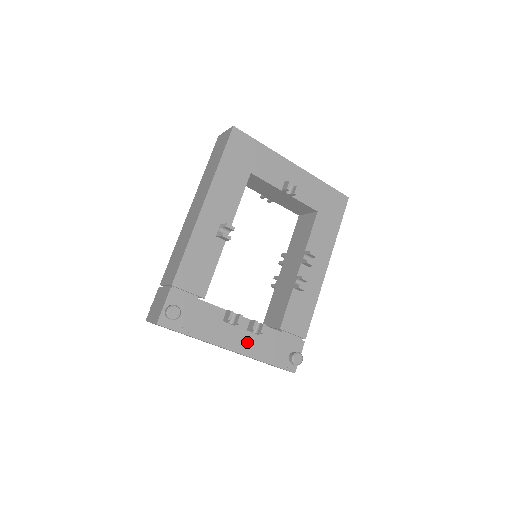
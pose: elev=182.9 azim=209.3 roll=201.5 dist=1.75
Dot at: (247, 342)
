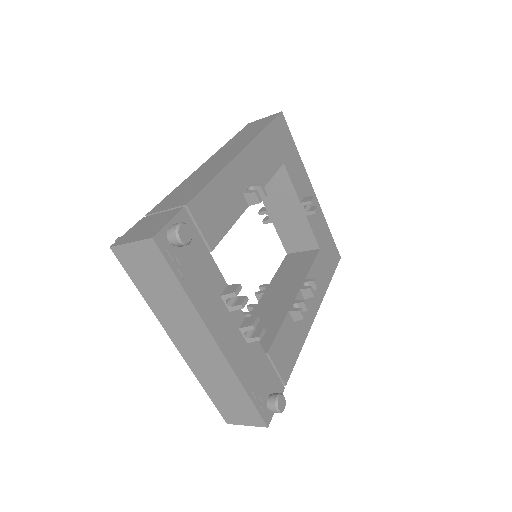
Dot at: (235, 345)
